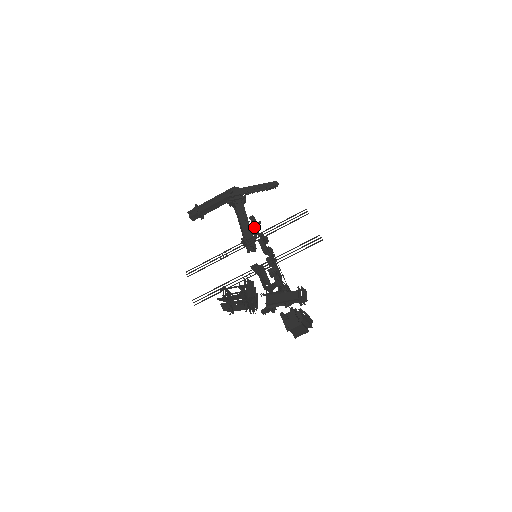
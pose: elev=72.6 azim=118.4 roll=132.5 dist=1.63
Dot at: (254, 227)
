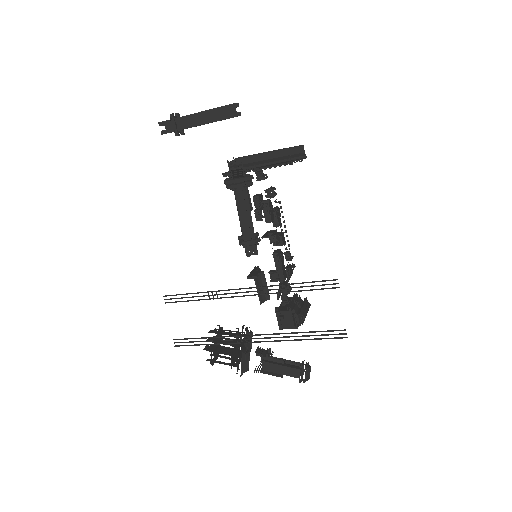
Dot at: (258, 211)
